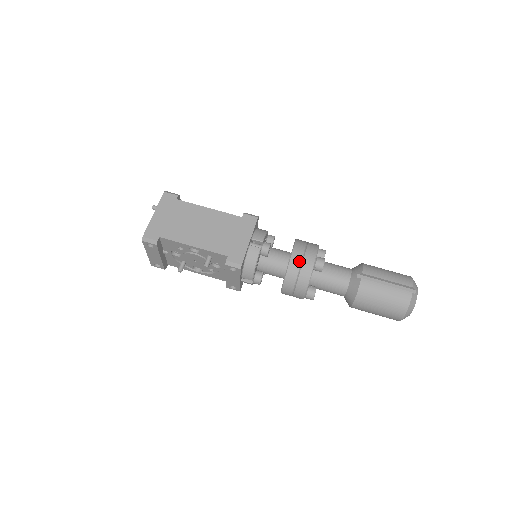
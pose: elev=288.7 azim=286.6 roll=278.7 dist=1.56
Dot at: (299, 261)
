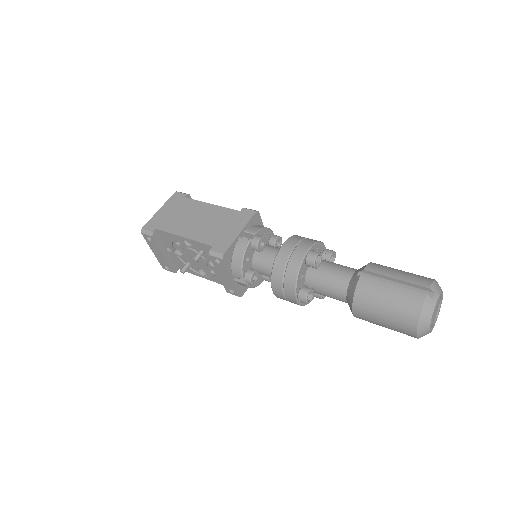
Dot at: (288, 253)
